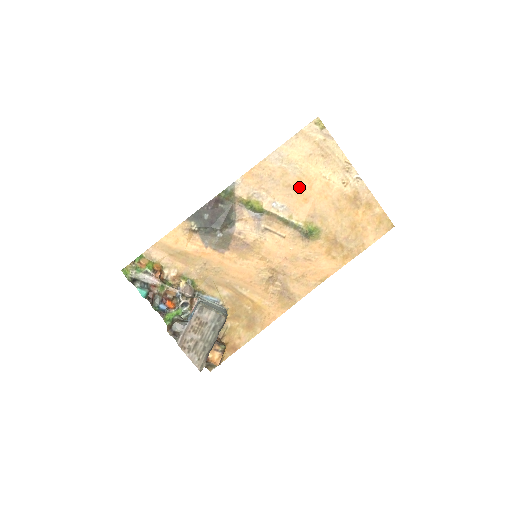
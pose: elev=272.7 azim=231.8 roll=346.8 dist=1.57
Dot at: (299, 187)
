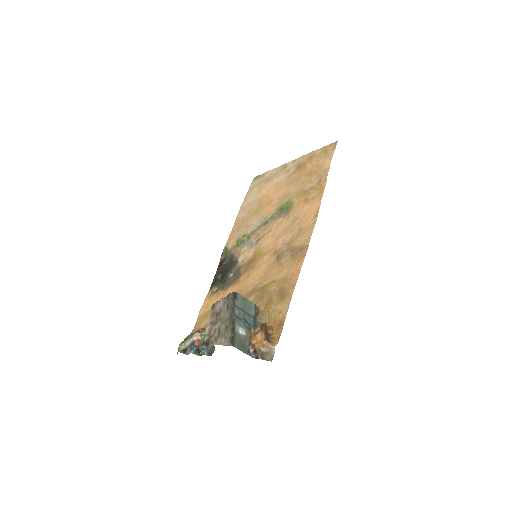
Dot at: (262, 204)
